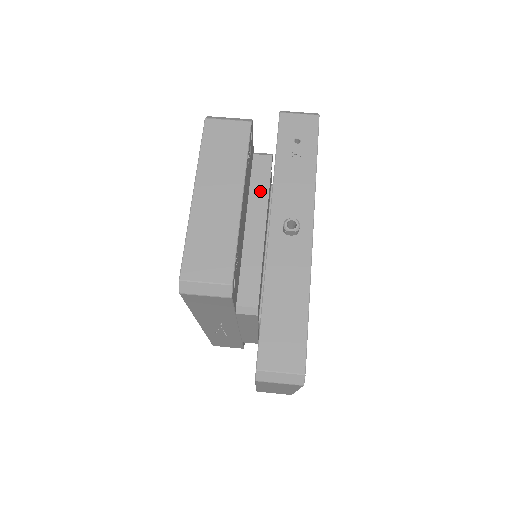
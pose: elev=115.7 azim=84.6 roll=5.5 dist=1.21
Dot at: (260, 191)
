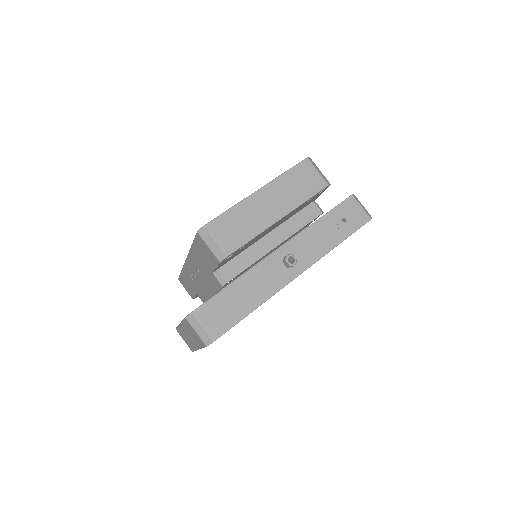
Dot at: (295, 225)
